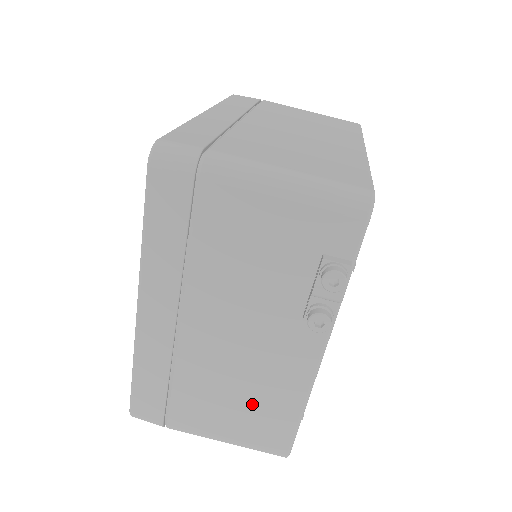
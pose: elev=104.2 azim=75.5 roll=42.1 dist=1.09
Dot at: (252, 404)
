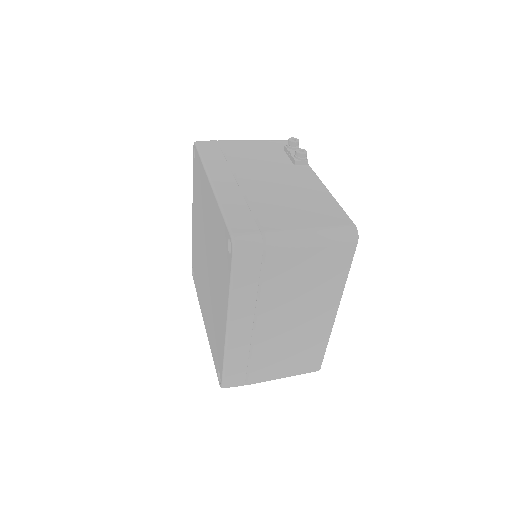
Dot at: (307, 204)
